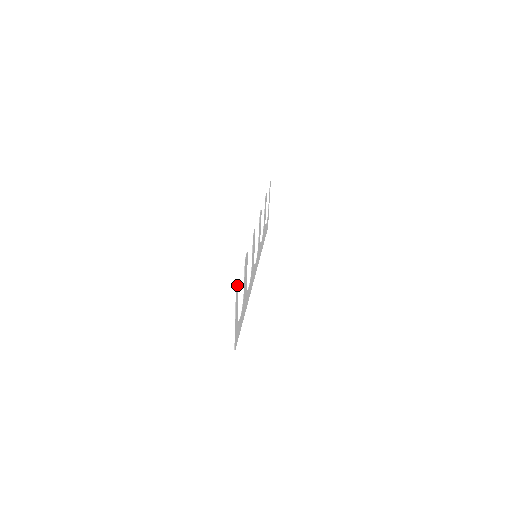
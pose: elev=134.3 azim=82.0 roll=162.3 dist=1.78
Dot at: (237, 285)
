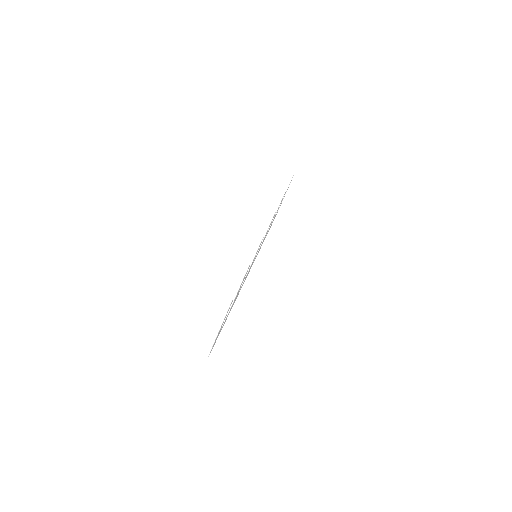
Dot at: (230, 305)
